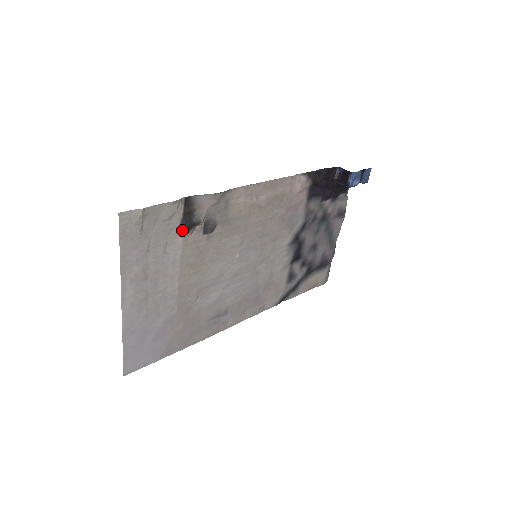
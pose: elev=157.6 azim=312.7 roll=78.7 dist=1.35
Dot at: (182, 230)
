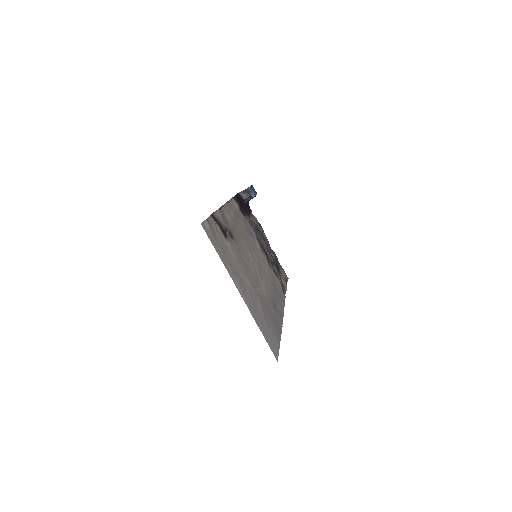
Dot at: (224, 236)
